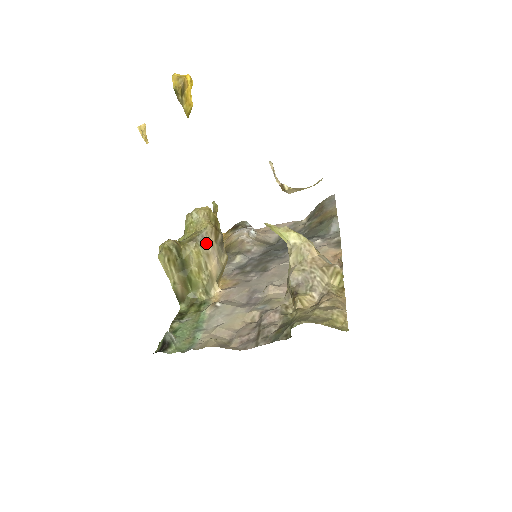
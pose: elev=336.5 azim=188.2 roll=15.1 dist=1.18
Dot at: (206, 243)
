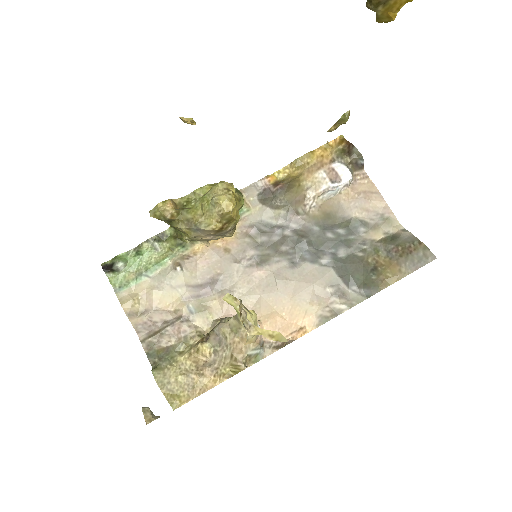
Dot at: (201, 231)
